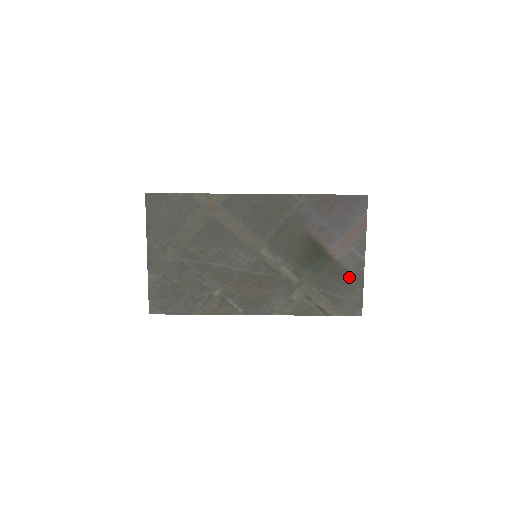
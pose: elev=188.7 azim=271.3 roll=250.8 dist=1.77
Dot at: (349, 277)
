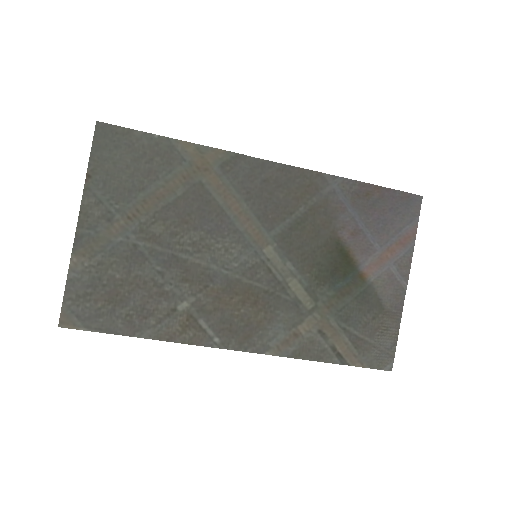
Dot at: (383, 310)
